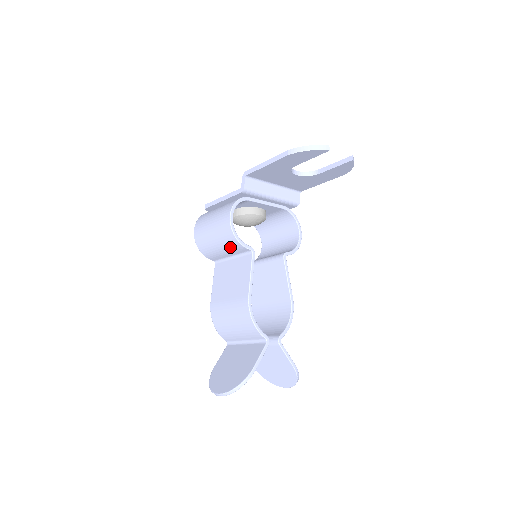
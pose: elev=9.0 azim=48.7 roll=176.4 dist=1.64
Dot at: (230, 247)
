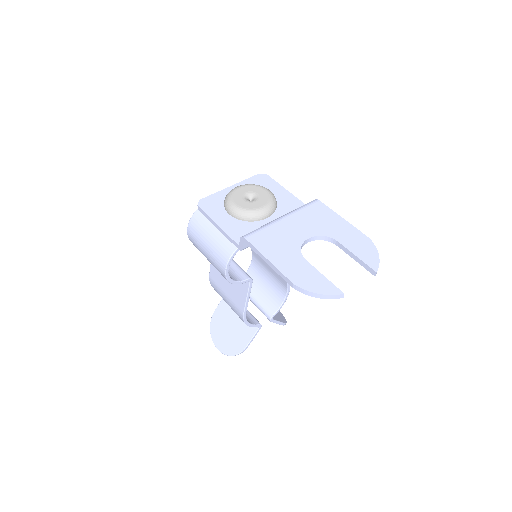
Dot at: occluded
